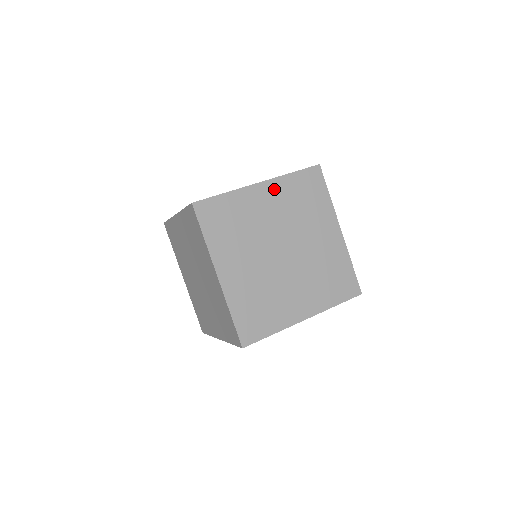
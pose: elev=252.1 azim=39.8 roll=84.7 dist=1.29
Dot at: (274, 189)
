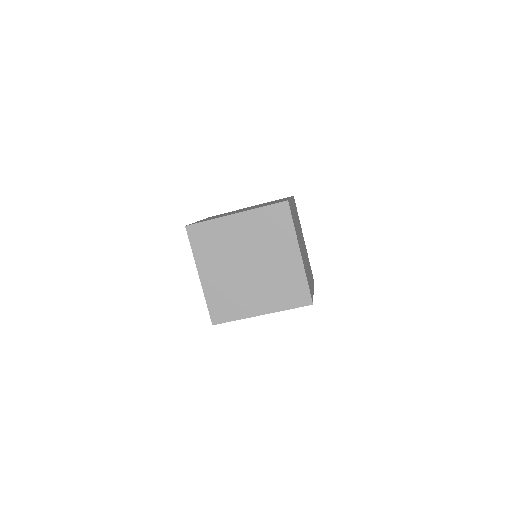
Dot at: occluded
